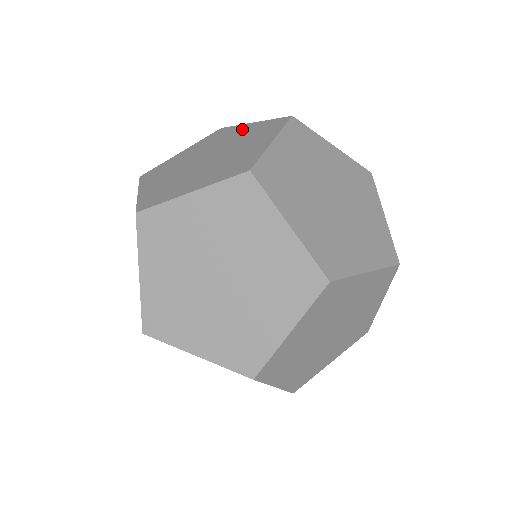
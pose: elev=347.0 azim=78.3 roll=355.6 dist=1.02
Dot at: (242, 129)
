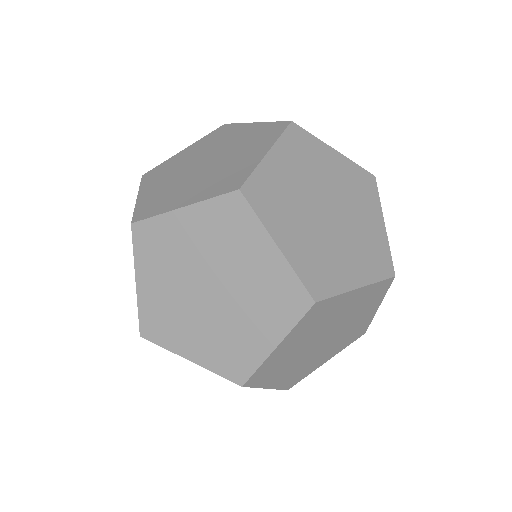
Dot at: (331, 158)
